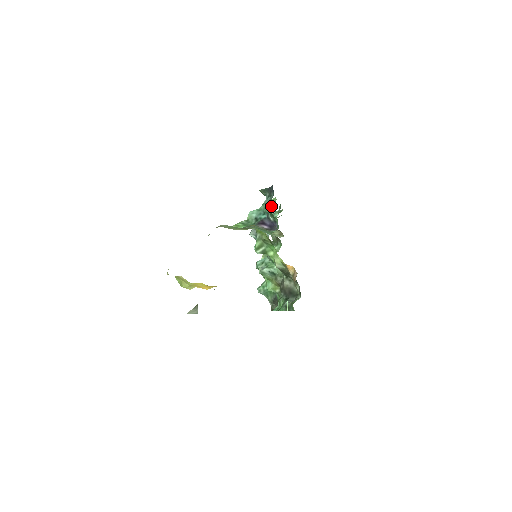
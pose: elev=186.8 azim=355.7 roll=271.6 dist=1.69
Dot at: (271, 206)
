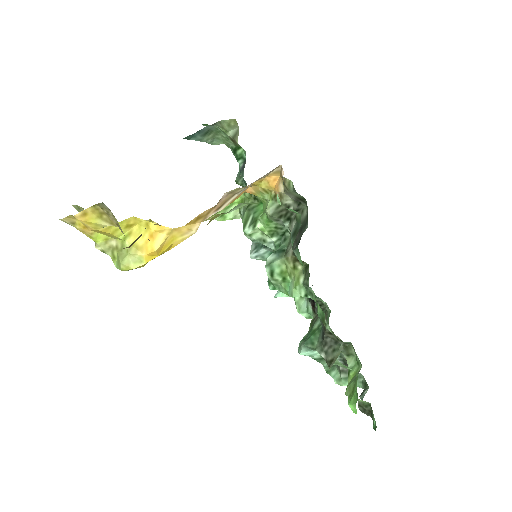
Dot at: occluded
